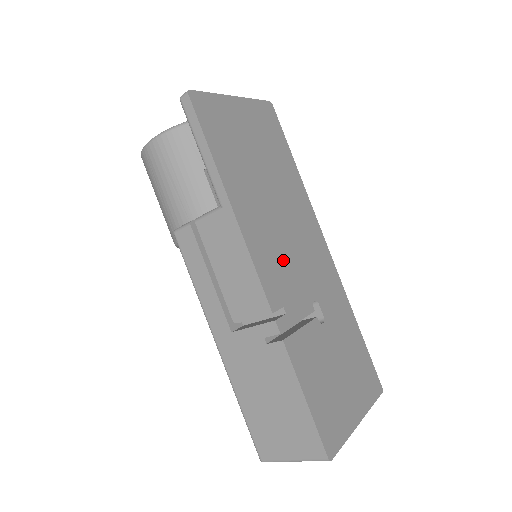
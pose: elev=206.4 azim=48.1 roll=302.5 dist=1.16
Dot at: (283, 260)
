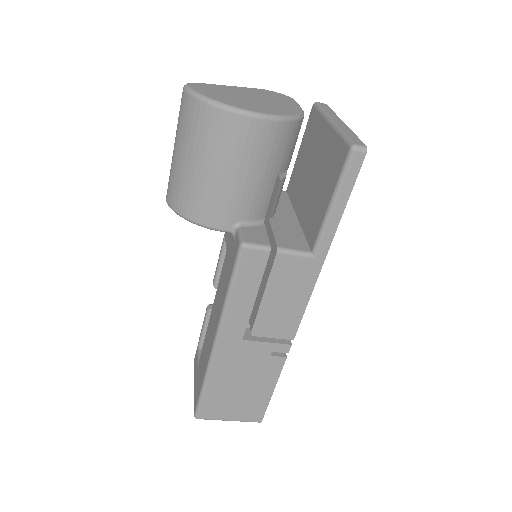
Dot at: occluded
